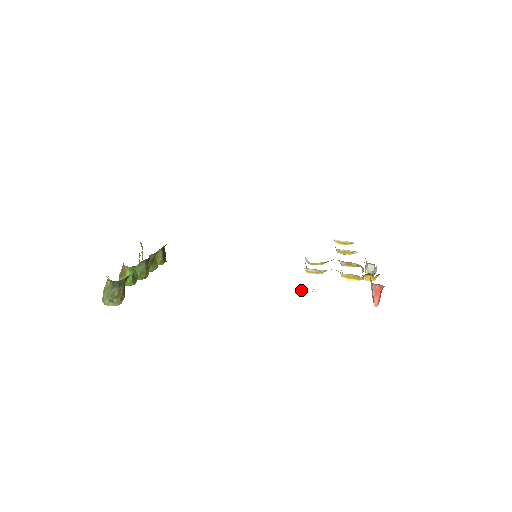
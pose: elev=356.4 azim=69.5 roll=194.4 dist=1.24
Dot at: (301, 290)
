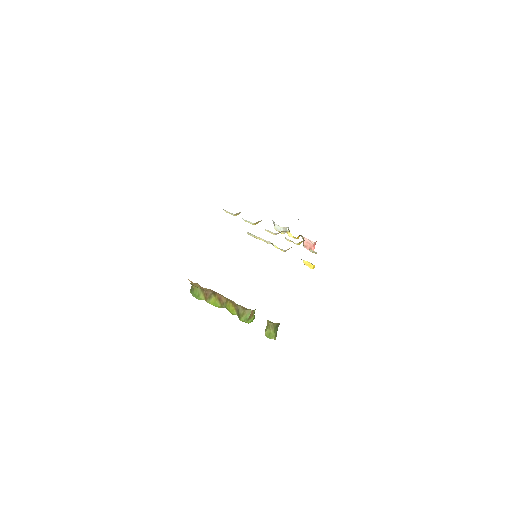
Dot at: (314, 266)
